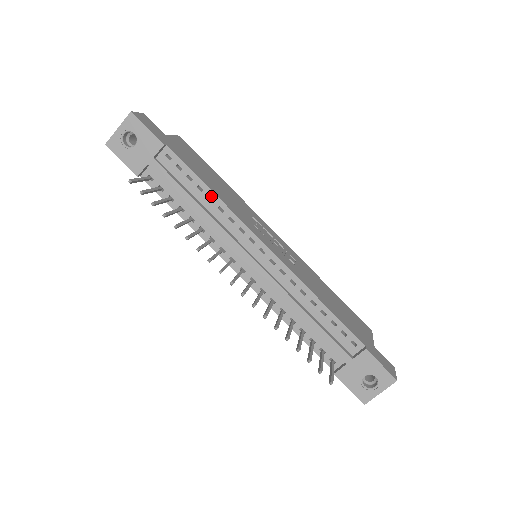
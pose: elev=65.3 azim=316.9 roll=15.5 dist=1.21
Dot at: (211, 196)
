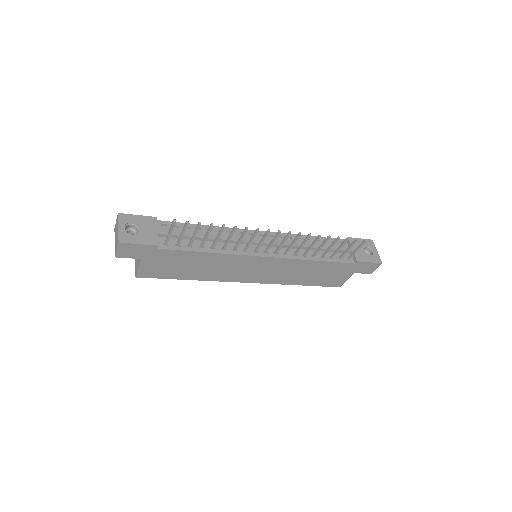
Dot at: occluded
